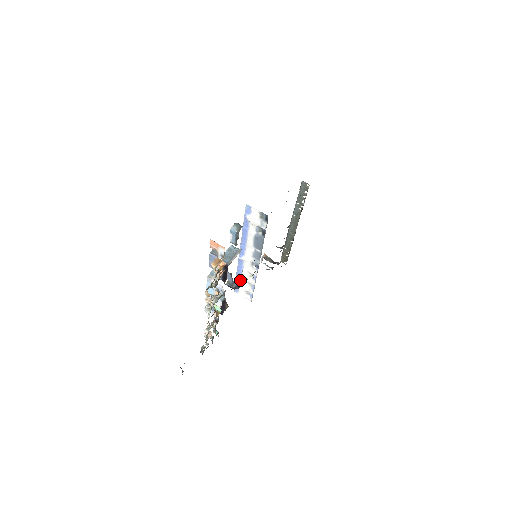
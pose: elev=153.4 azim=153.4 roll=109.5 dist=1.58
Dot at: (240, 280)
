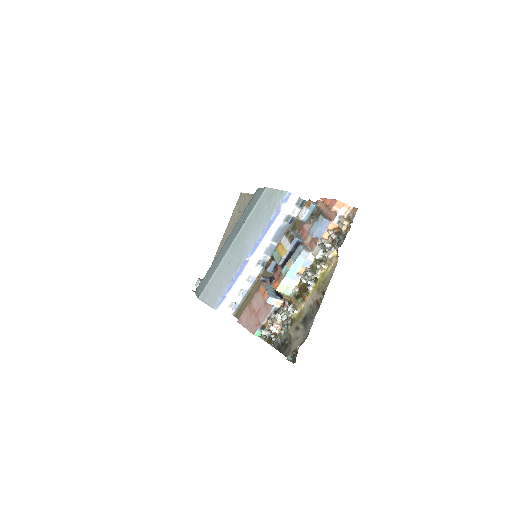
Dot at: (230, 290)
